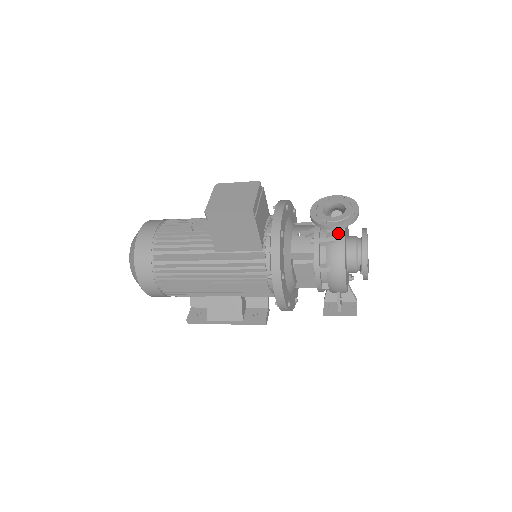
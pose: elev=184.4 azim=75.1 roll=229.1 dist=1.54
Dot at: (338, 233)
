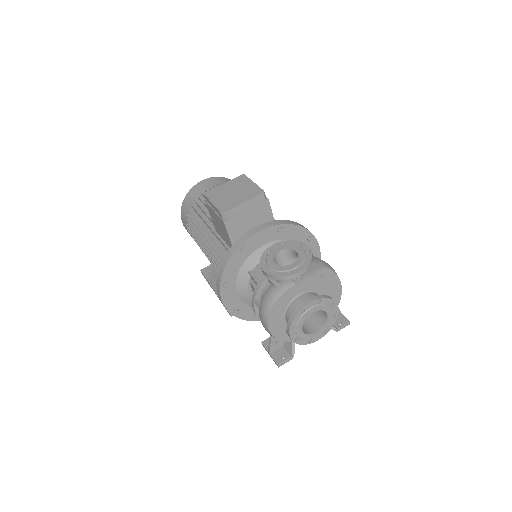
Dot at: (287, 282)
